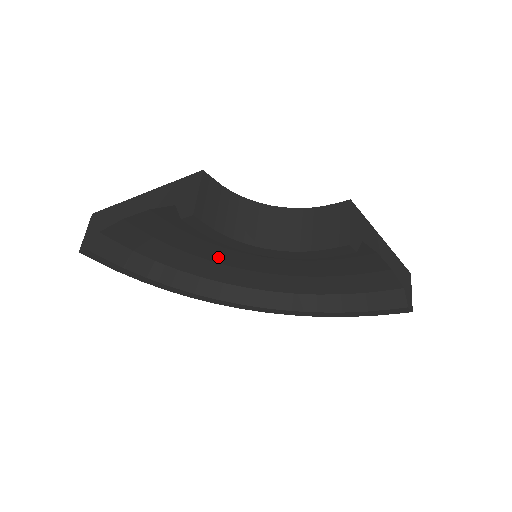
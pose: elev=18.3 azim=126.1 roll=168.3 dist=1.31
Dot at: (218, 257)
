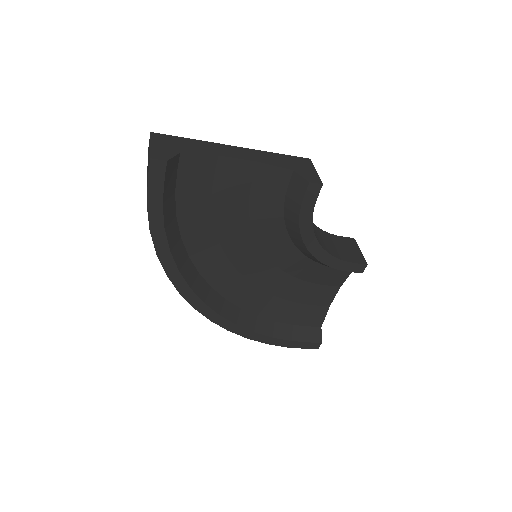
Dot at: (232, 242)
